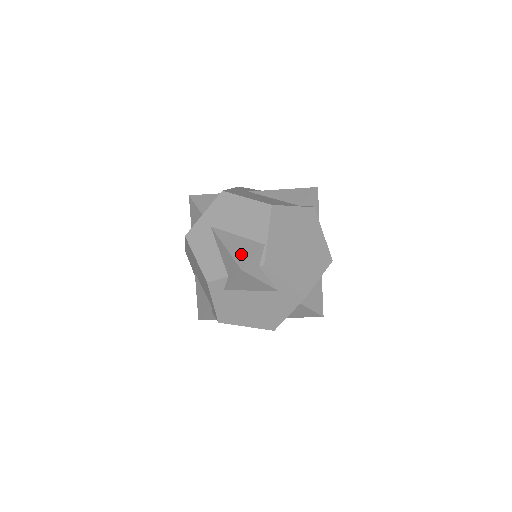
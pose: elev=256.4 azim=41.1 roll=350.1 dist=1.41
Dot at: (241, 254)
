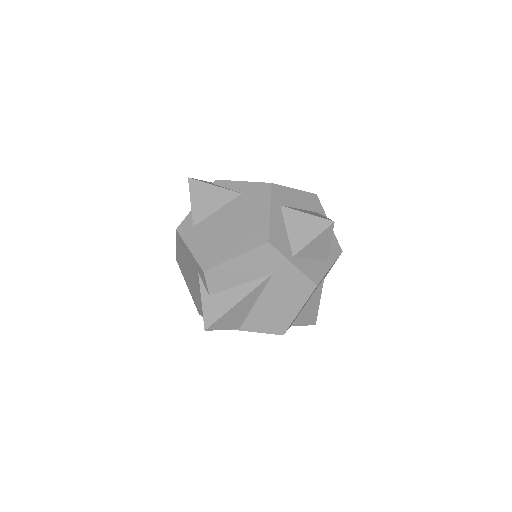
Dot at: occluded
